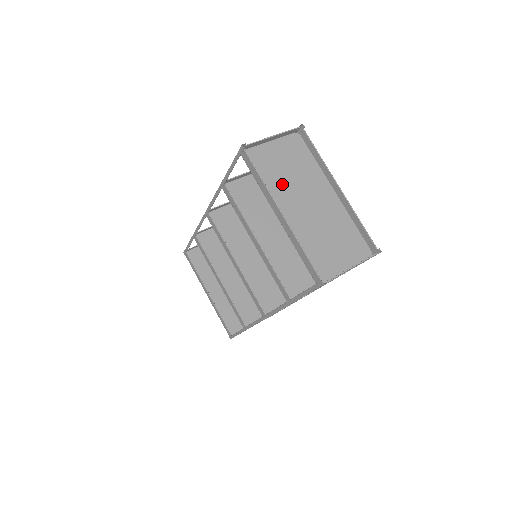
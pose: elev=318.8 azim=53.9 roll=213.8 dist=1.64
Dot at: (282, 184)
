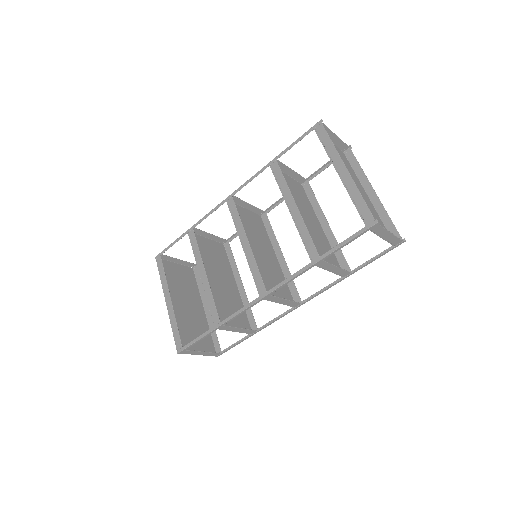
Dot at: occluded
